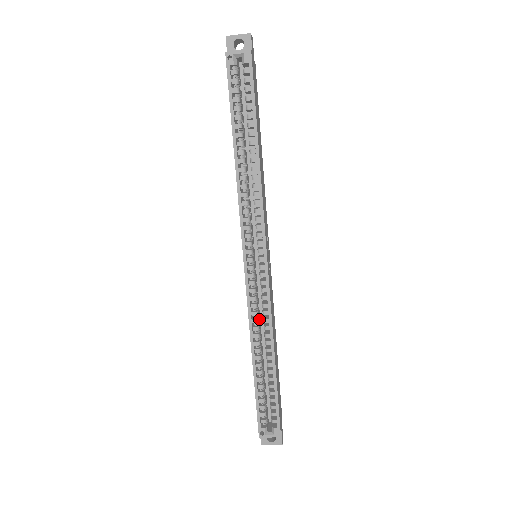
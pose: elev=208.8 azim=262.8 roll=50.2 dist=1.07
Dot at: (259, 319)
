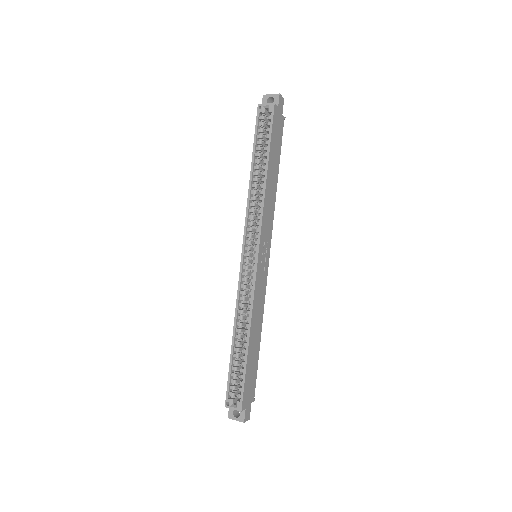
Dot at: occluded
